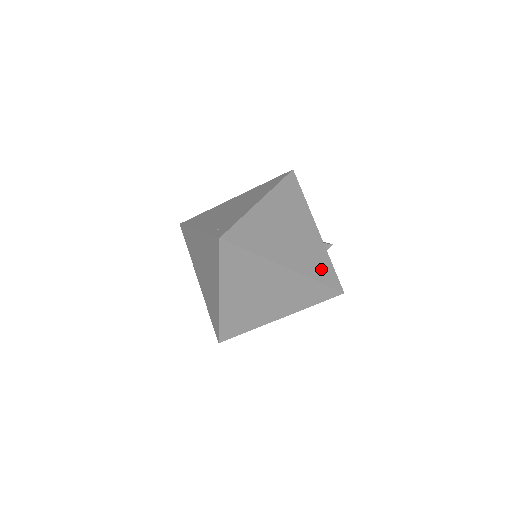
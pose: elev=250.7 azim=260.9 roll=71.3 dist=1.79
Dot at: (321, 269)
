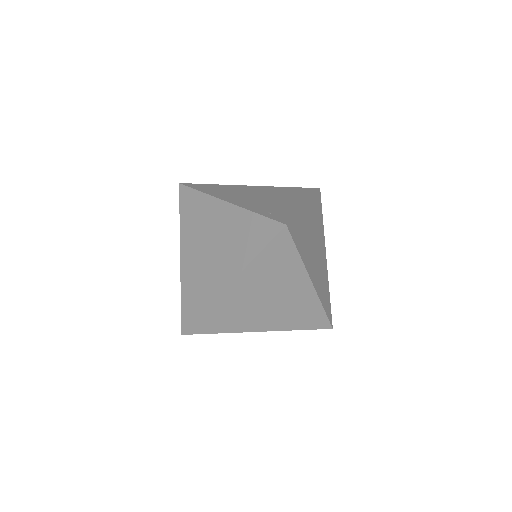
Dot at: (325, 297)
